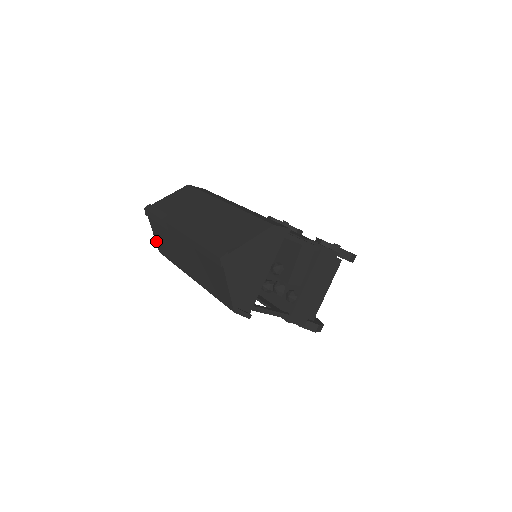
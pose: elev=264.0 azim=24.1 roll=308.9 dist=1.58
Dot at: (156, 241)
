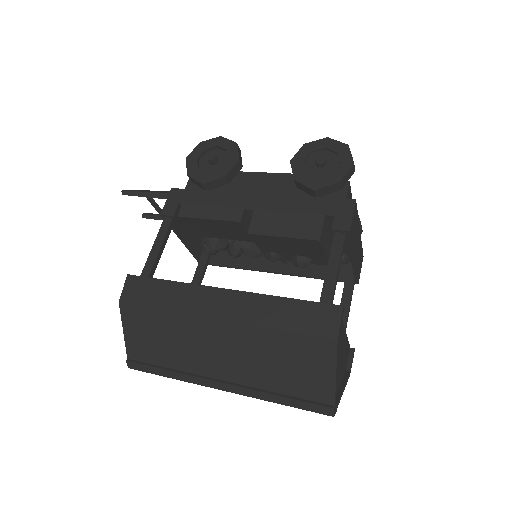
Dot at: occluded
